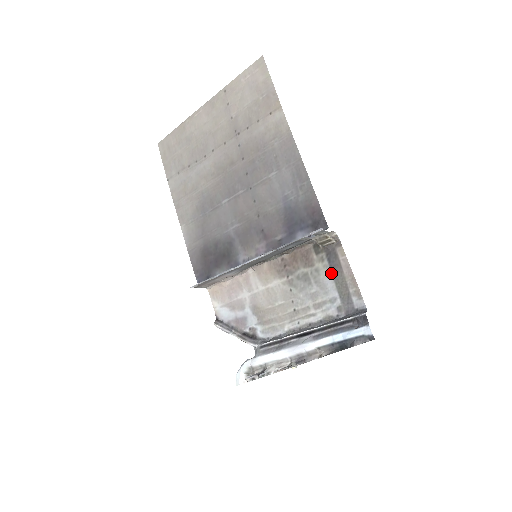
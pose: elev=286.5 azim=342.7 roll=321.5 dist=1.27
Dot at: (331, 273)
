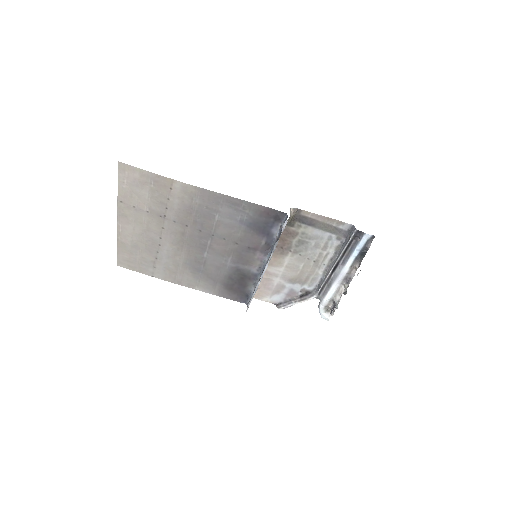
Dot at: (313, 227)
